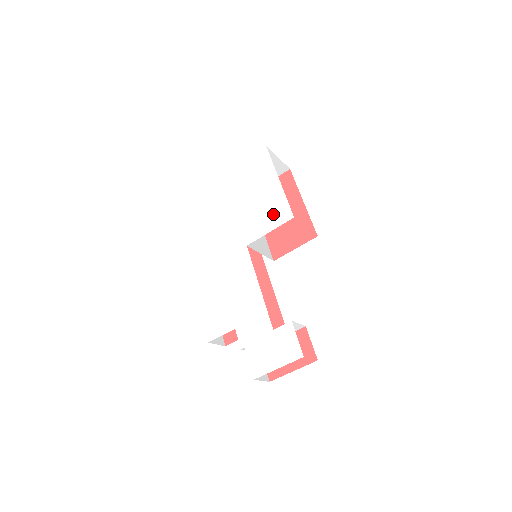
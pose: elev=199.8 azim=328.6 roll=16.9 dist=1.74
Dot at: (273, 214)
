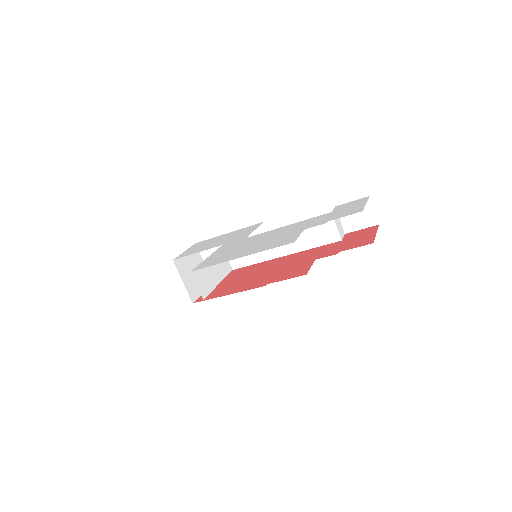
Dot at: (246, 230)
